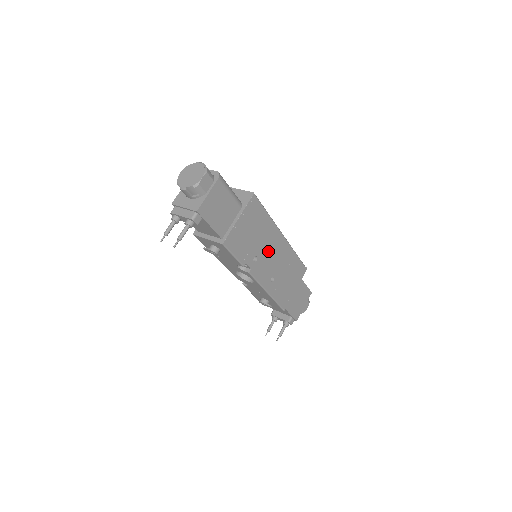
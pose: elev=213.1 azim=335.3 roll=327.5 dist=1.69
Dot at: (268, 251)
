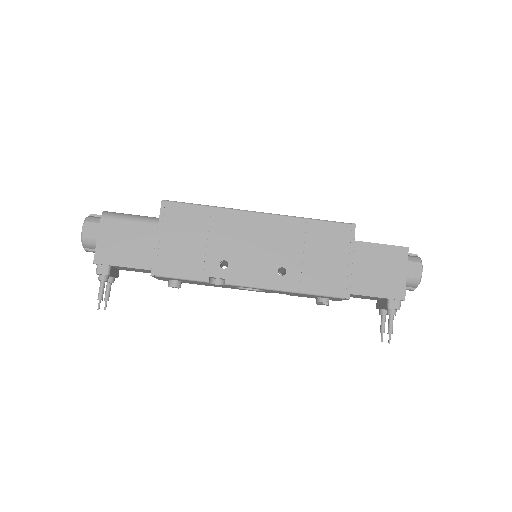
Dot at: (243, 244)
